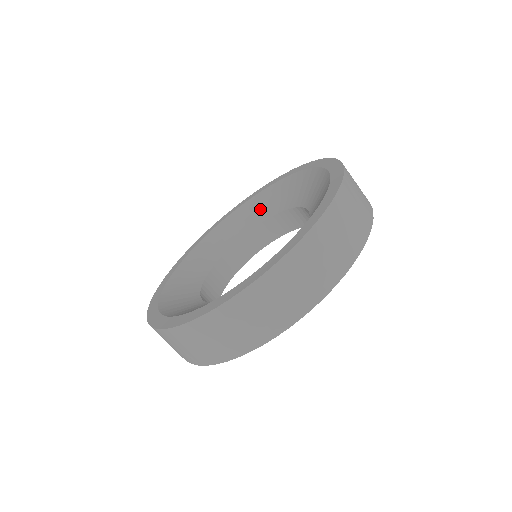
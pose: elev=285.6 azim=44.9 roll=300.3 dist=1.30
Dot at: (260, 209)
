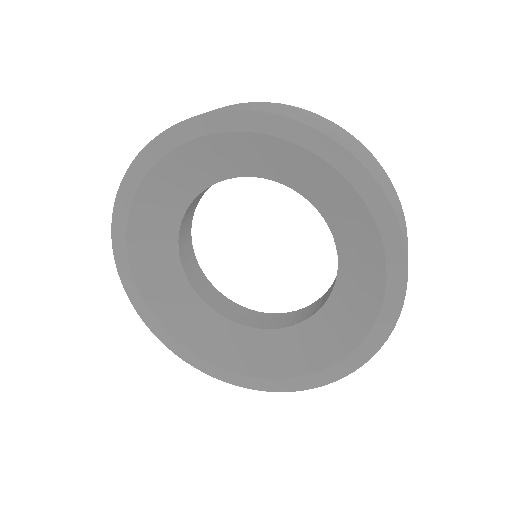
Dot at: (196, 171)
